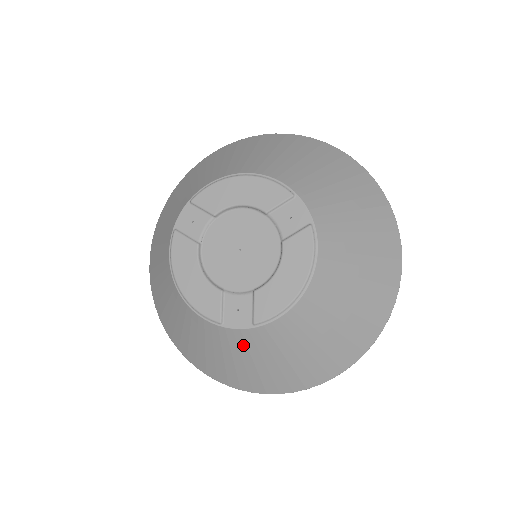
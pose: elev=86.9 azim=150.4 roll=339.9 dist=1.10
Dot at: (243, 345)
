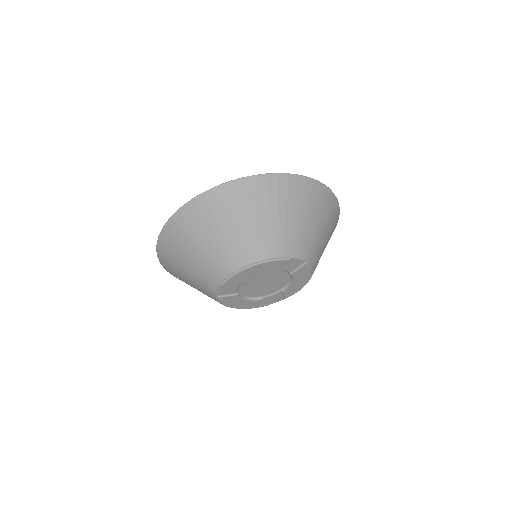
Dot at: occluded
